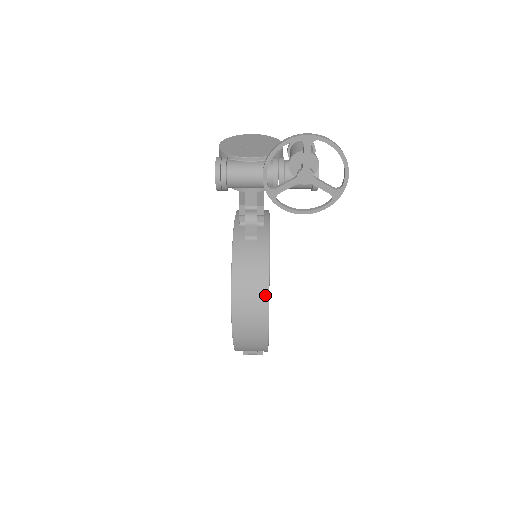
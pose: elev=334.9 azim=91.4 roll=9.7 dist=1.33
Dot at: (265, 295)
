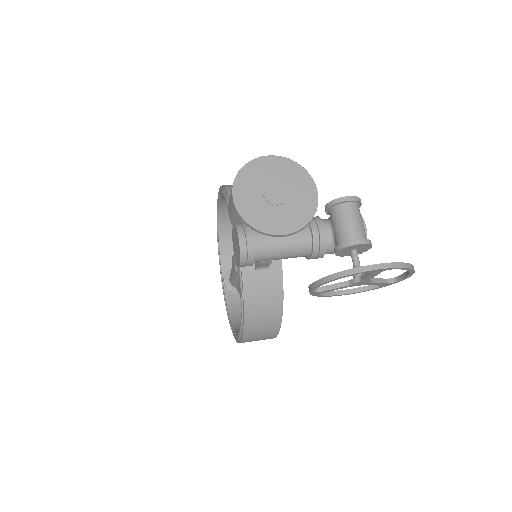
Dot at: (278, 323)
